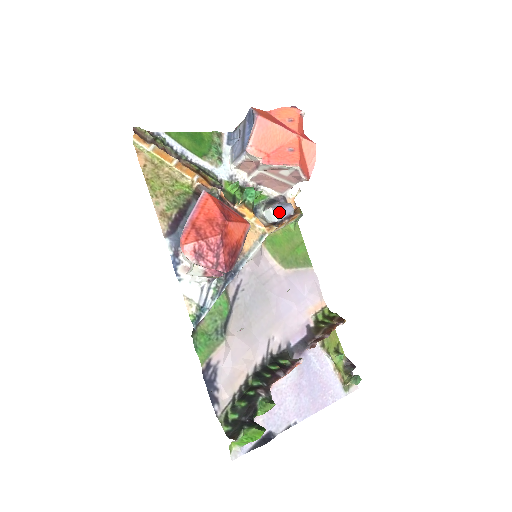
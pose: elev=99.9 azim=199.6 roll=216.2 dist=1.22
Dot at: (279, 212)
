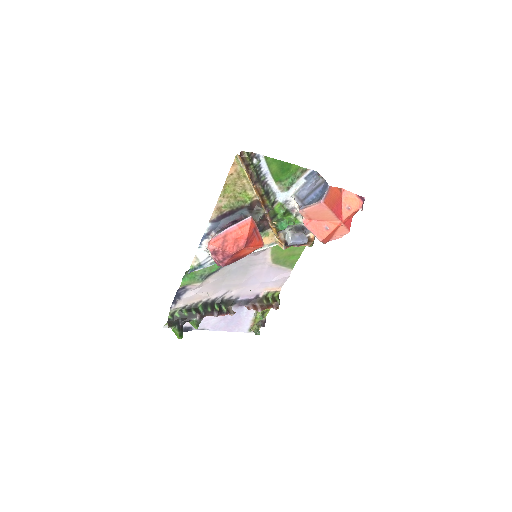
Dot at: (294, 242)
